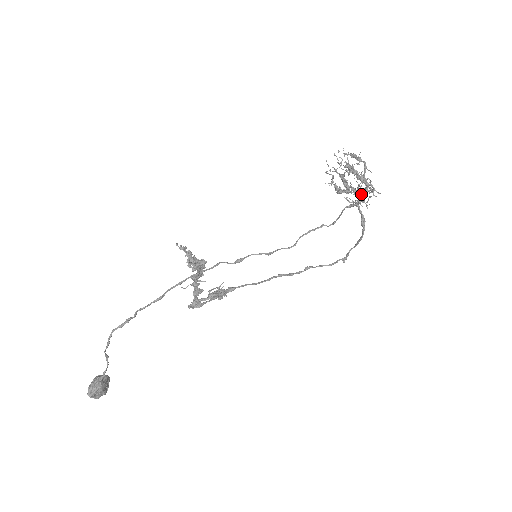
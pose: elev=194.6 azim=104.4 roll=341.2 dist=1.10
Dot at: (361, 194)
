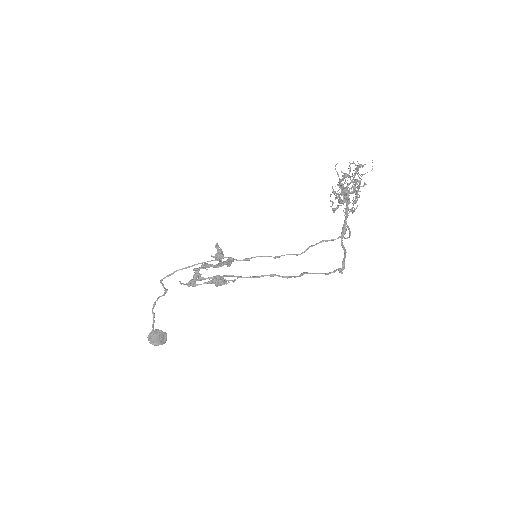
Dot at: (345, 202)
